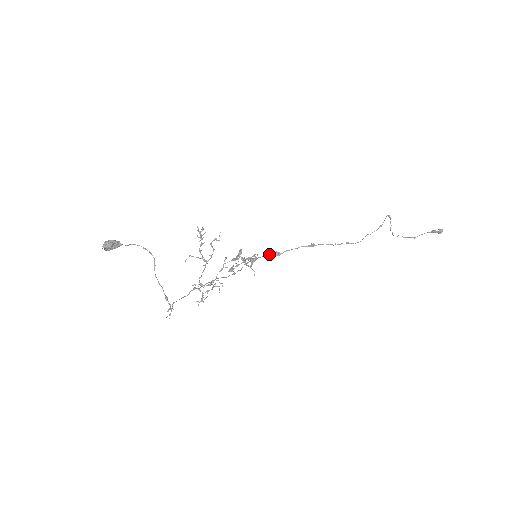
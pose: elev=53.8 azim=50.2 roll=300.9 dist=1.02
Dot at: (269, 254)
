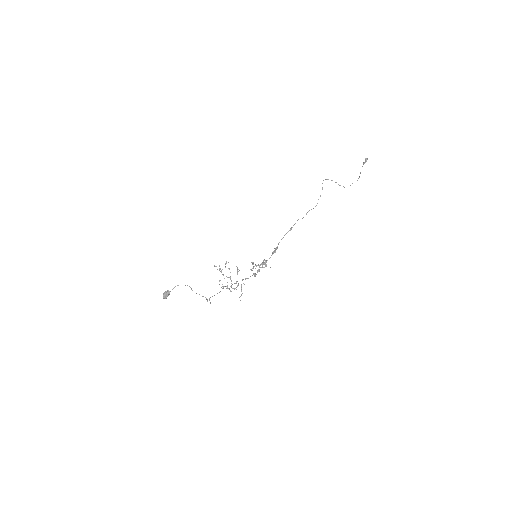
Dot at: (272, 253)
